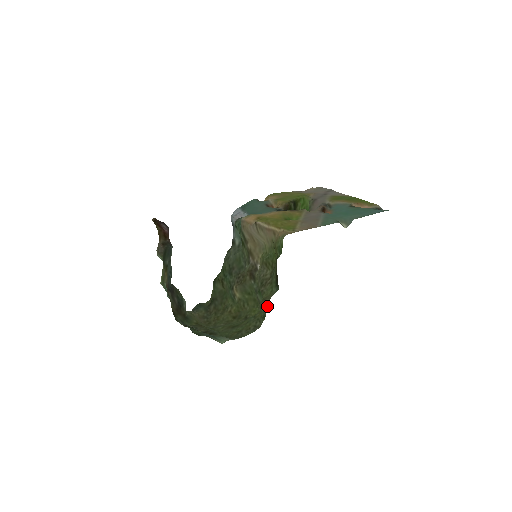
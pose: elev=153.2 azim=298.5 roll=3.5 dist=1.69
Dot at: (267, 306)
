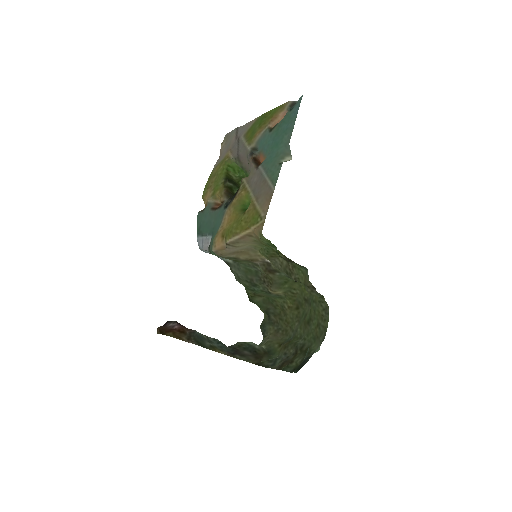
Dot at: (314, 289)
